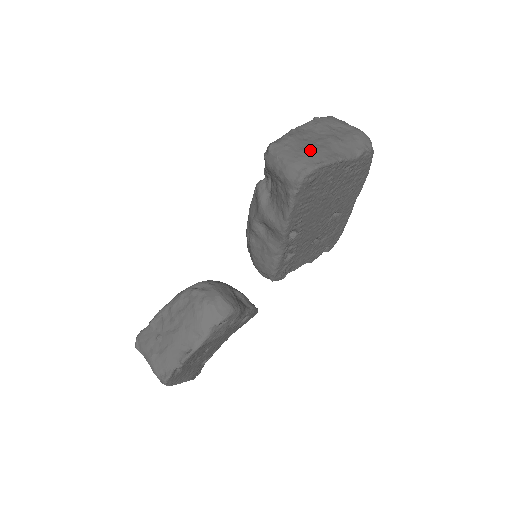
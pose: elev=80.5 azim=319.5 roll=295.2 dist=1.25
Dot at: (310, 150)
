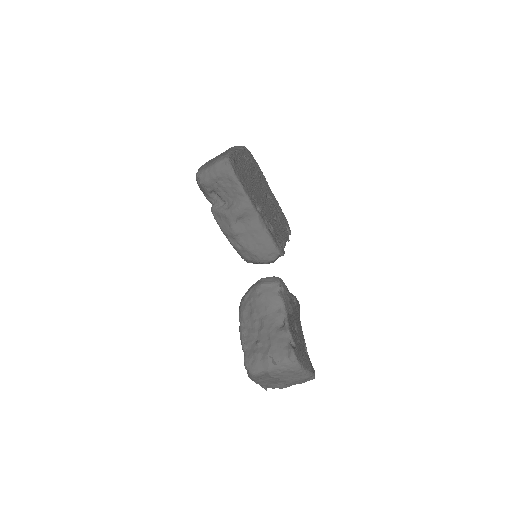
Dot at: occluded
